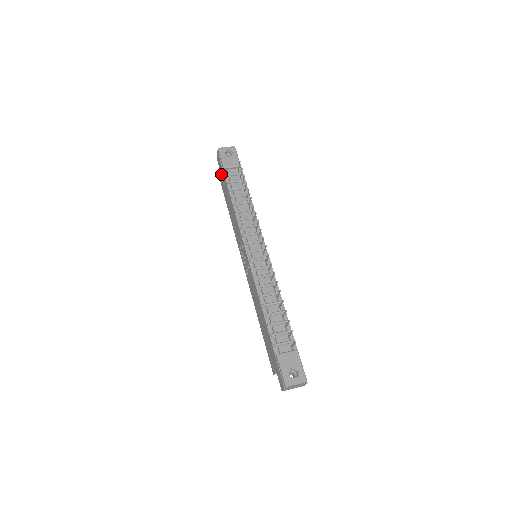
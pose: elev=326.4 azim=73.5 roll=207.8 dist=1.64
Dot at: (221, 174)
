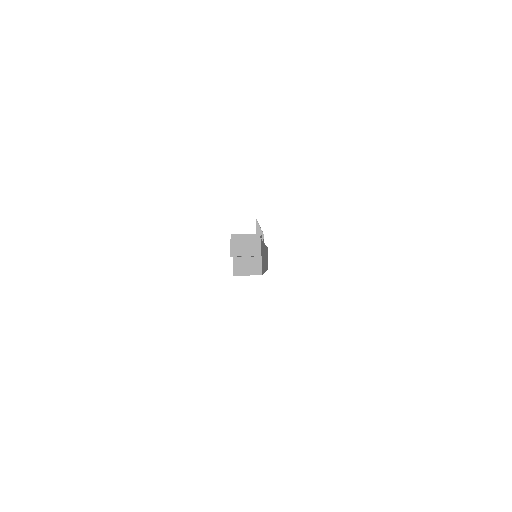
Dot at: occluded
